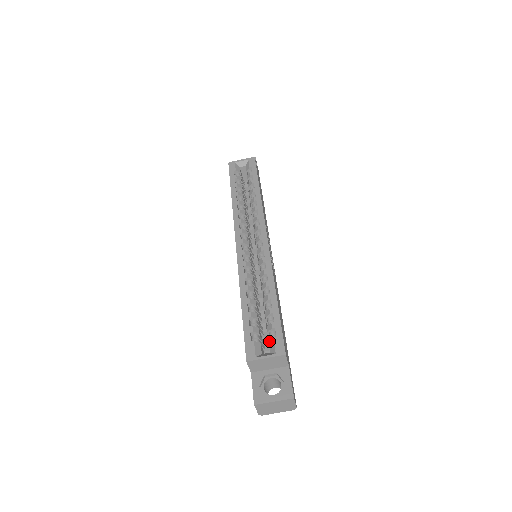
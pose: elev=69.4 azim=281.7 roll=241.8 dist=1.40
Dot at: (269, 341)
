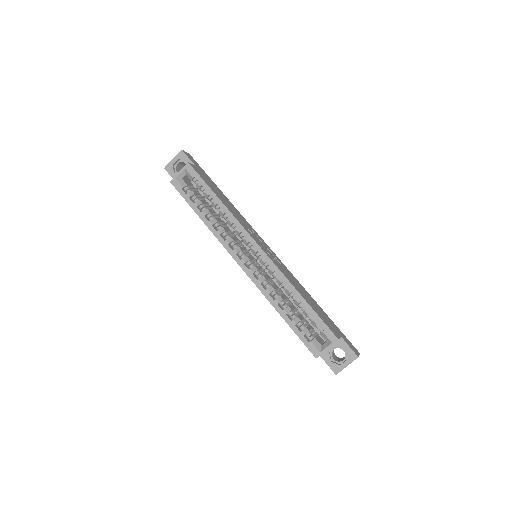
Dot at: (320, 334)
